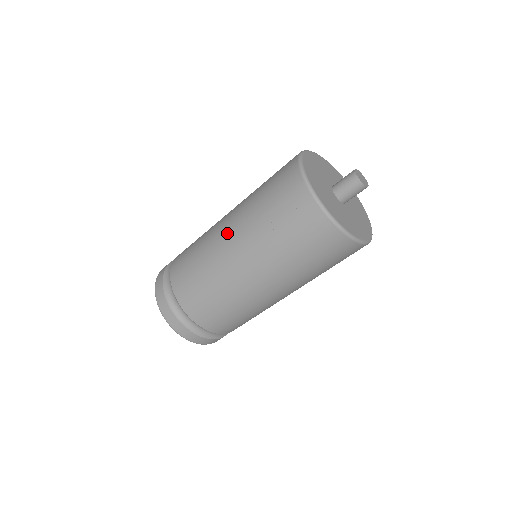
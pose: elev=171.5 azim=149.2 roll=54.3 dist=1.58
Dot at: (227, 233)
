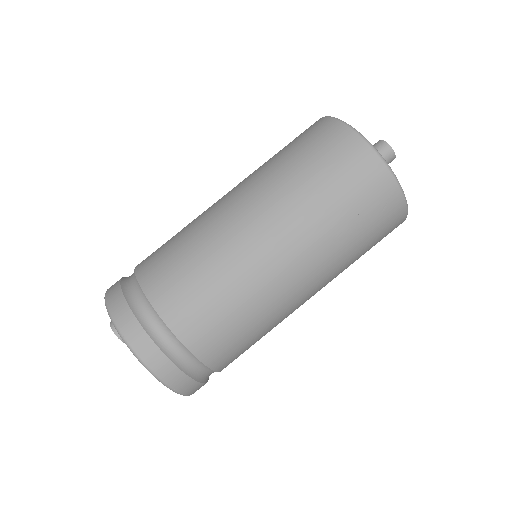
Dot at: (276, 247)
